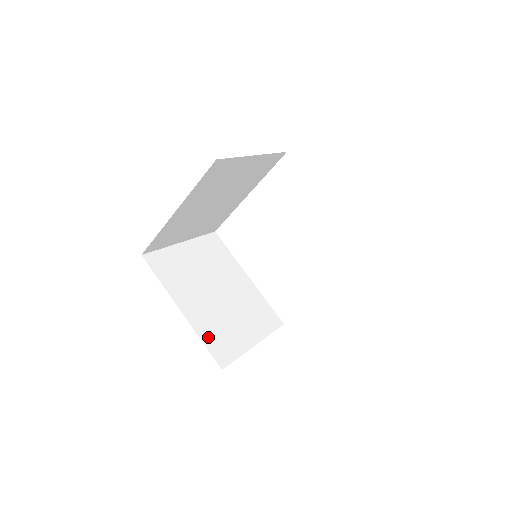
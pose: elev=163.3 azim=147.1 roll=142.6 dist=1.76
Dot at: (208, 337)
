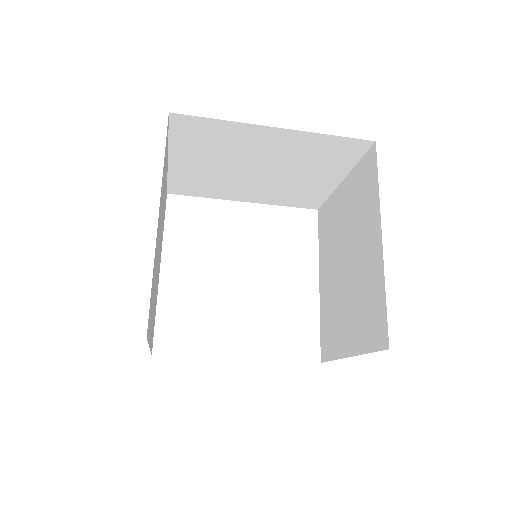
Dot at: occluded
